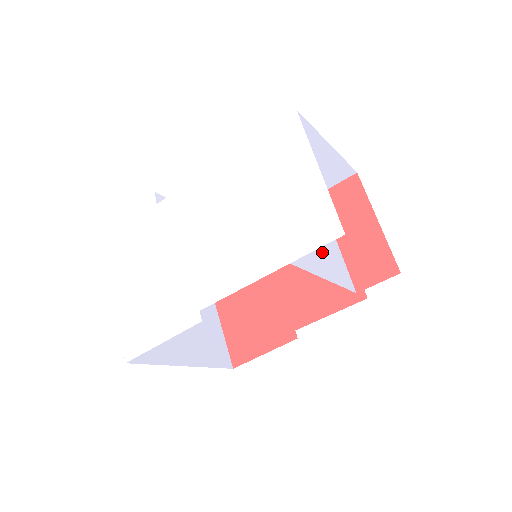
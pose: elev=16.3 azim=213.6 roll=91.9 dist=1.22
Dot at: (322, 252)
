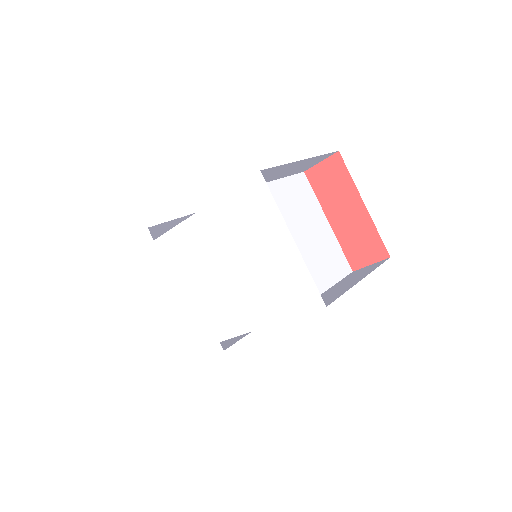
Dot at: (314, 261)
